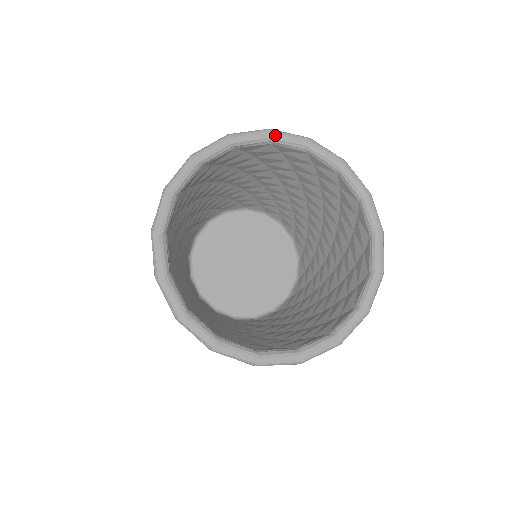
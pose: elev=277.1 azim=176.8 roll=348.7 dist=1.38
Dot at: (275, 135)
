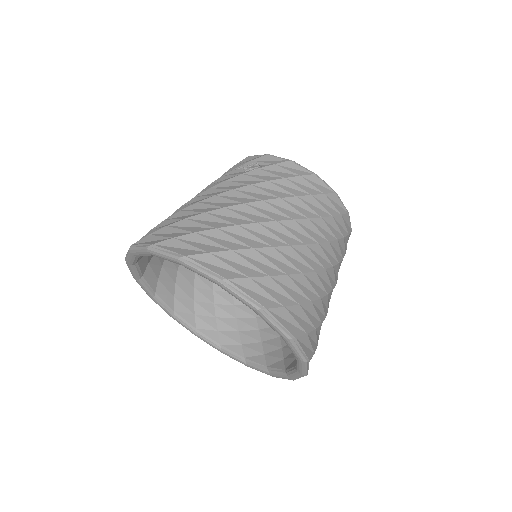
Dot at: (154, 255)
